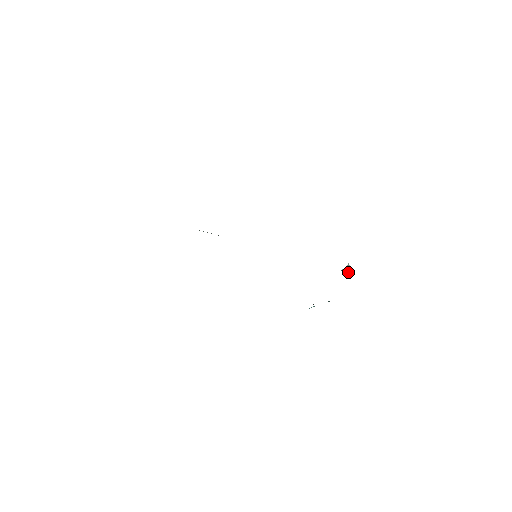
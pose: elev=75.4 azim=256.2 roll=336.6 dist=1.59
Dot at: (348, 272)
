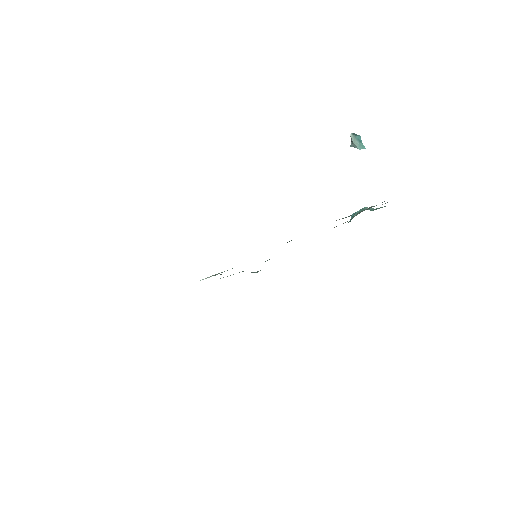
Dot at: occluded
